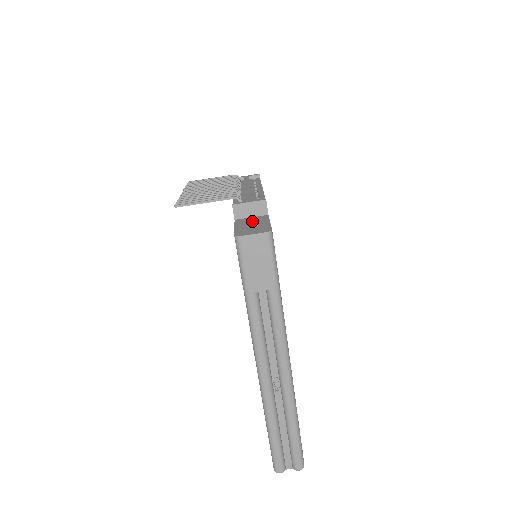
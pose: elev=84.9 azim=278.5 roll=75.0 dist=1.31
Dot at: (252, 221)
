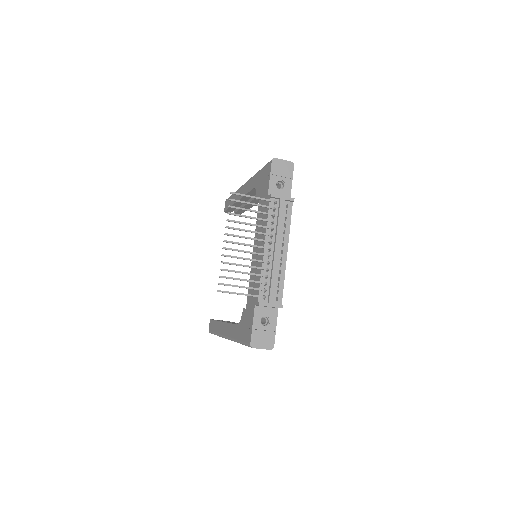
Dot at: (266, 316)
